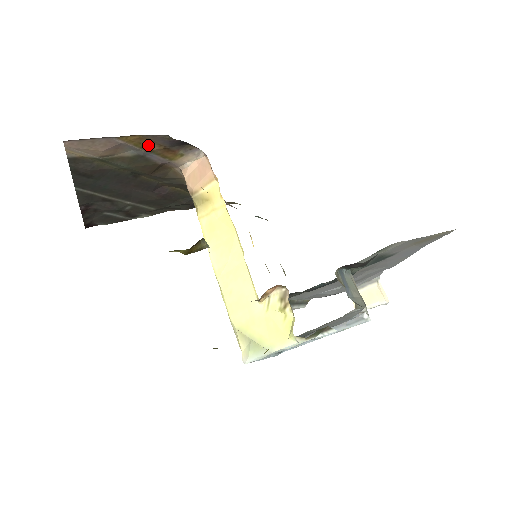
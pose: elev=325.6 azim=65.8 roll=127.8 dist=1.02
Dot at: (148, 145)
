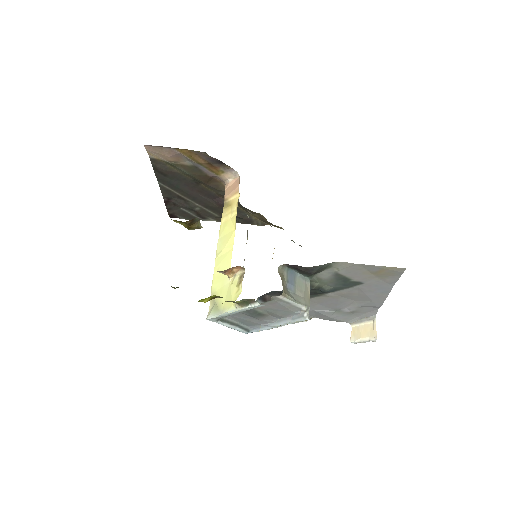
Dot at: (197, 159)
